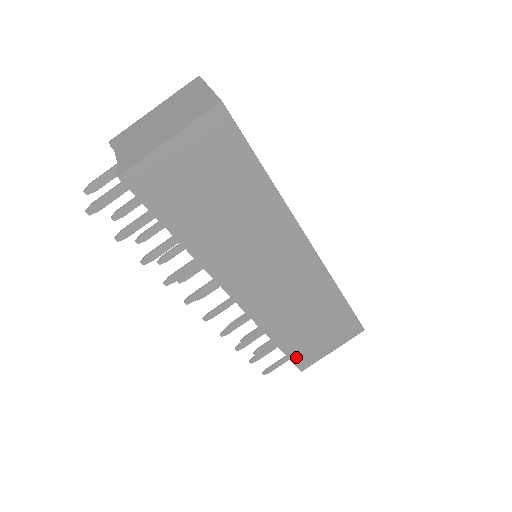
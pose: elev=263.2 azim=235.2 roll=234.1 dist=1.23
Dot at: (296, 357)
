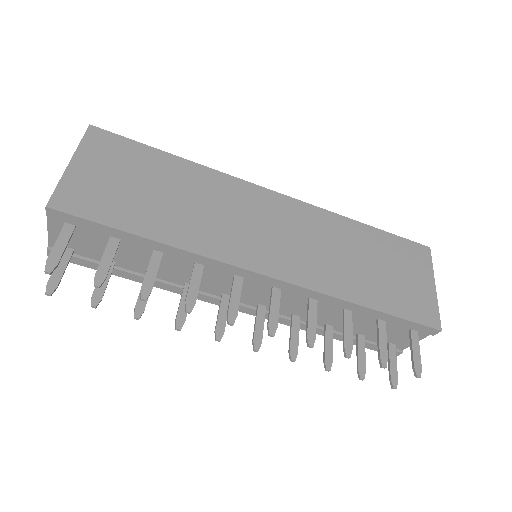
Dot at: (410, 314)
